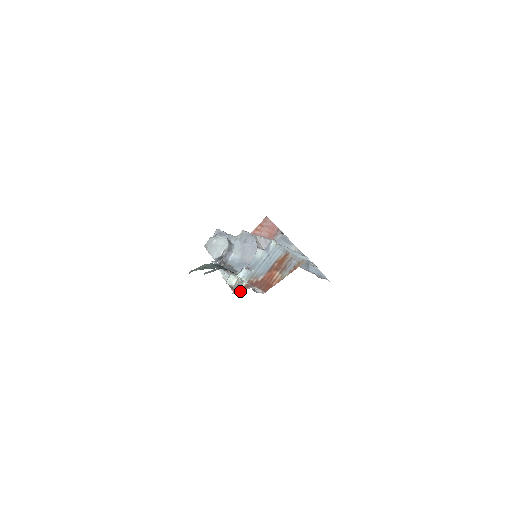
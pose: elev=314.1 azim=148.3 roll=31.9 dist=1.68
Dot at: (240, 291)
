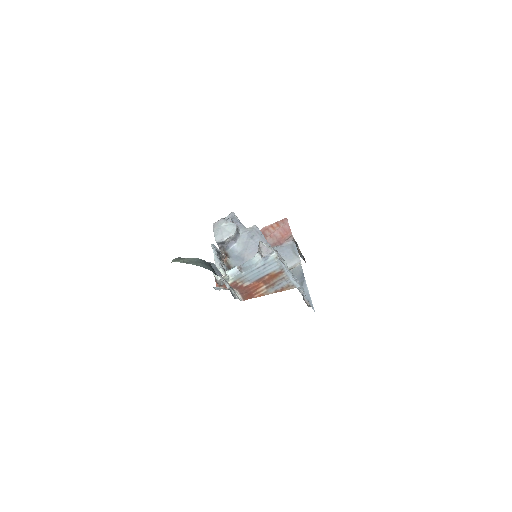
Dot at: (222, 288)
